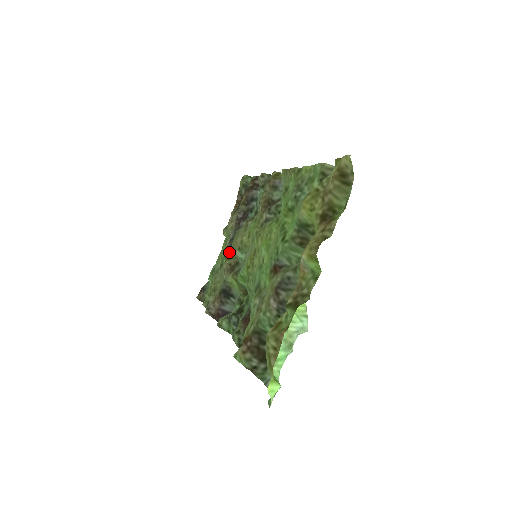
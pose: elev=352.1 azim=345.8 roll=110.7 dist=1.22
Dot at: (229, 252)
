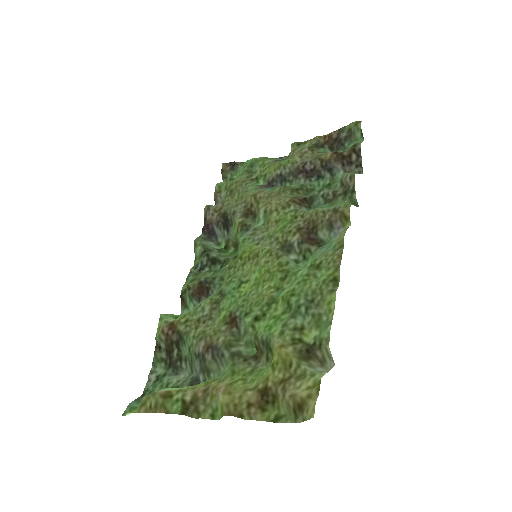
Dot at: (263, 193)
